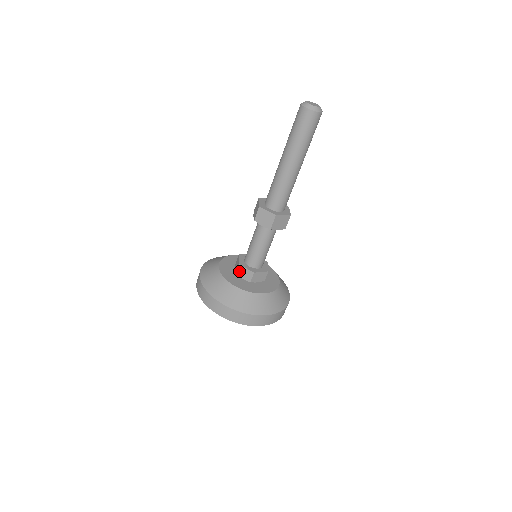
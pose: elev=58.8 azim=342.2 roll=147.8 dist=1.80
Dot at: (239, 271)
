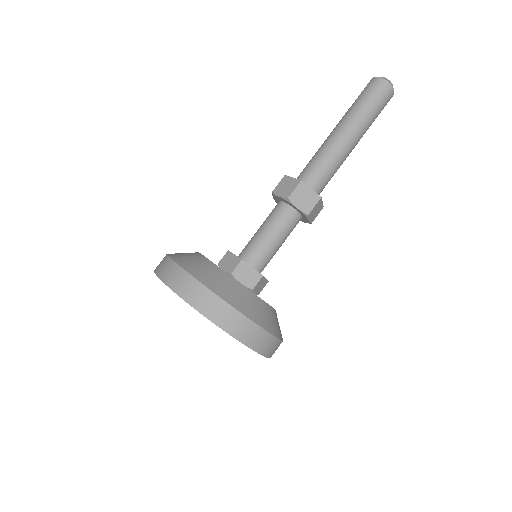
Dot at: (239, 270)
